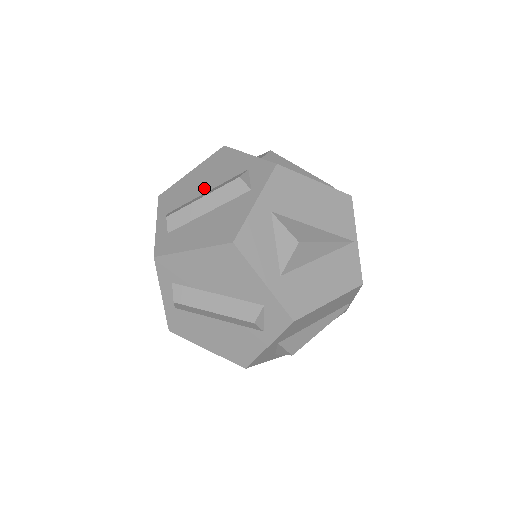
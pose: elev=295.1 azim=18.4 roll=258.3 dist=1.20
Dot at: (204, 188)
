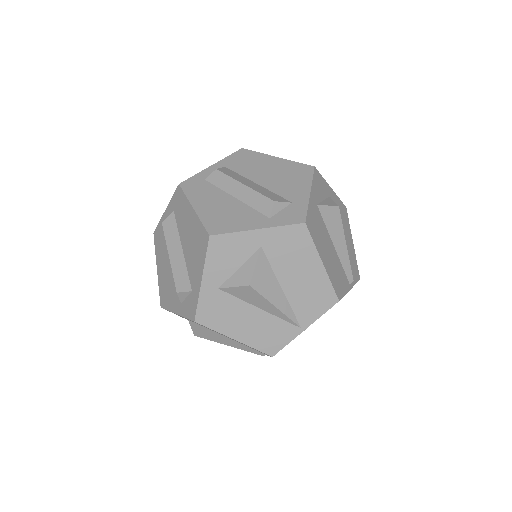
Dot at: (261, 179)
